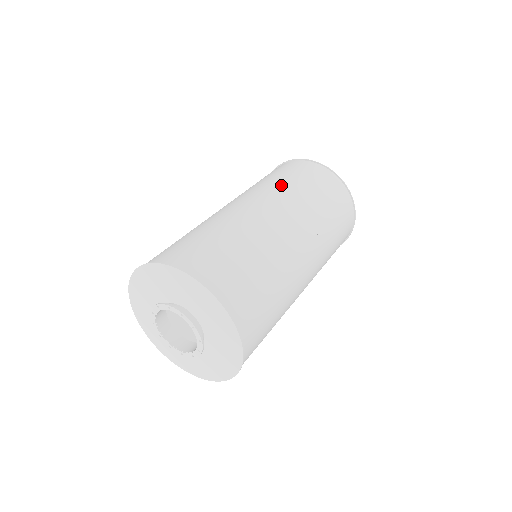
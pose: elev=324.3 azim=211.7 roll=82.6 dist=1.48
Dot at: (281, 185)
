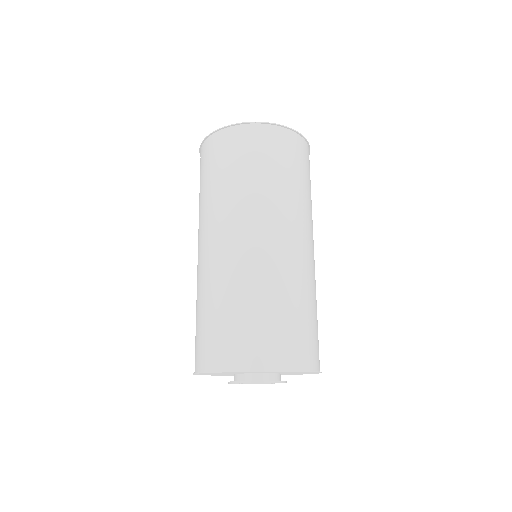
Dot at: (204, 202)
